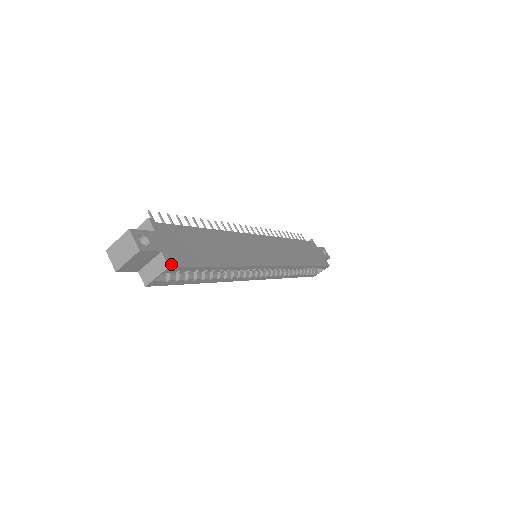
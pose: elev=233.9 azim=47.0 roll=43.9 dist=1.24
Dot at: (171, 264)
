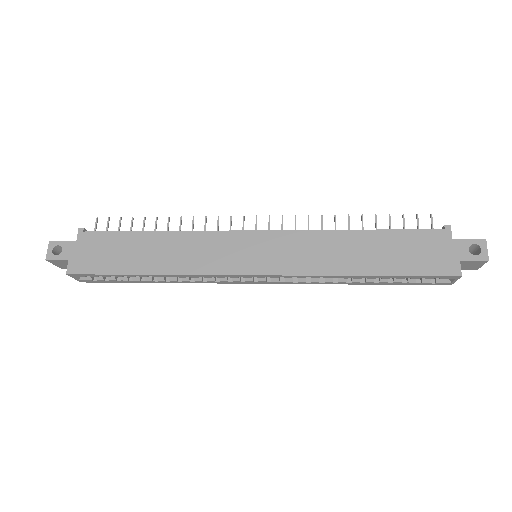
Dot at: (70, 272)
